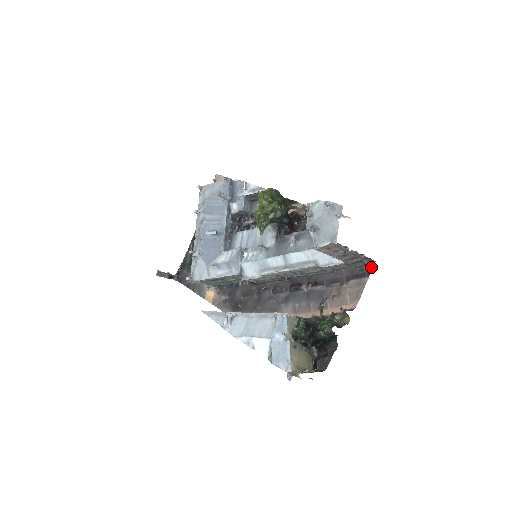
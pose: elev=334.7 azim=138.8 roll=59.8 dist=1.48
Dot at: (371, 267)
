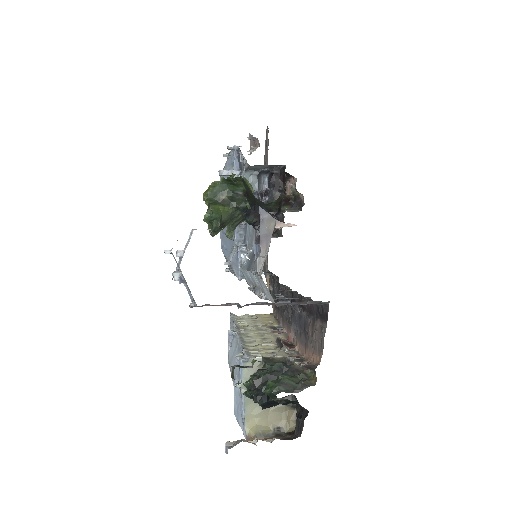
Dot at: (327, 309)
